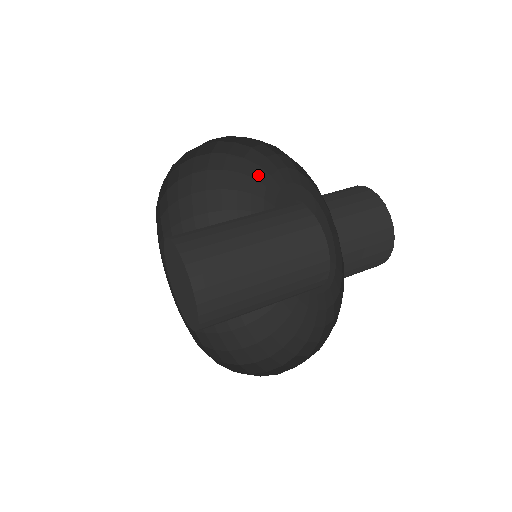
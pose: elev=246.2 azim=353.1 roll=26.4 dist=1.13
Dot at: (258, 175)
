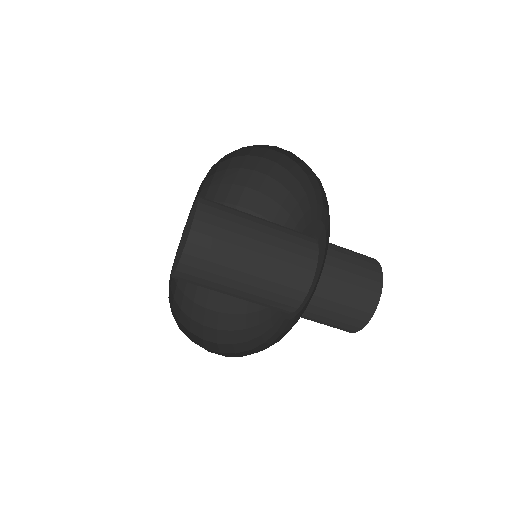
Dot at: (302, 202)
